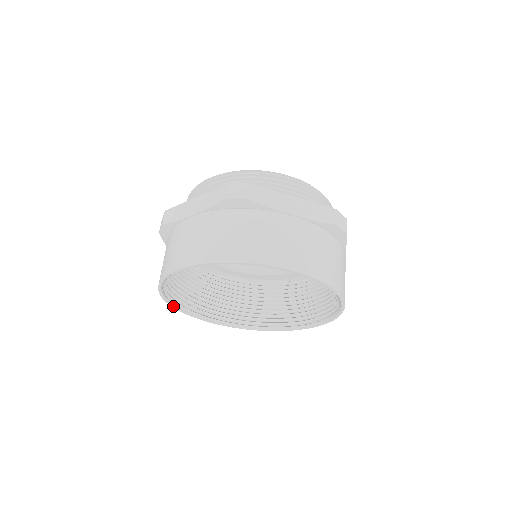
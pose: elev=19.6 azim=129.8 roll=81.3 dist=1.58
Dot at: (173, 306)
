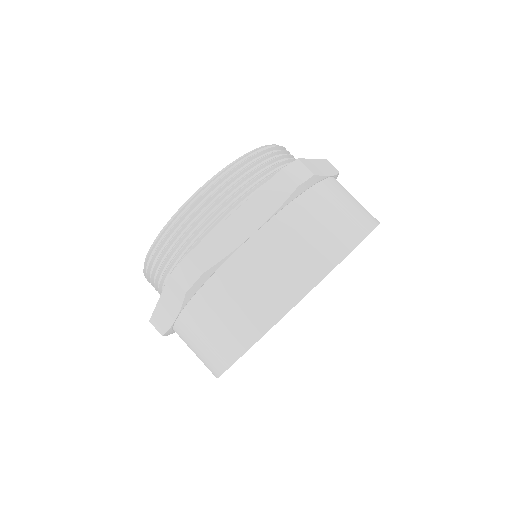
Dot at: occluded
